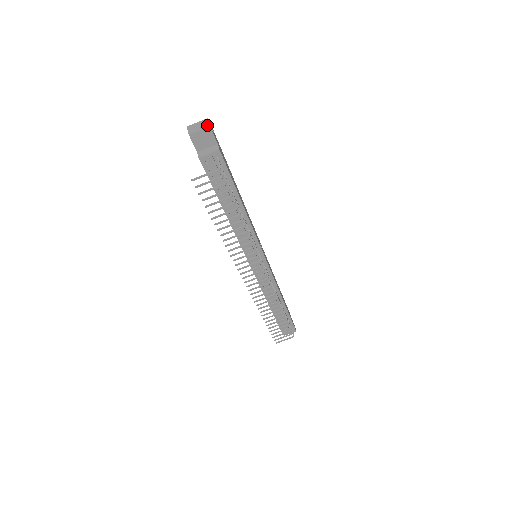
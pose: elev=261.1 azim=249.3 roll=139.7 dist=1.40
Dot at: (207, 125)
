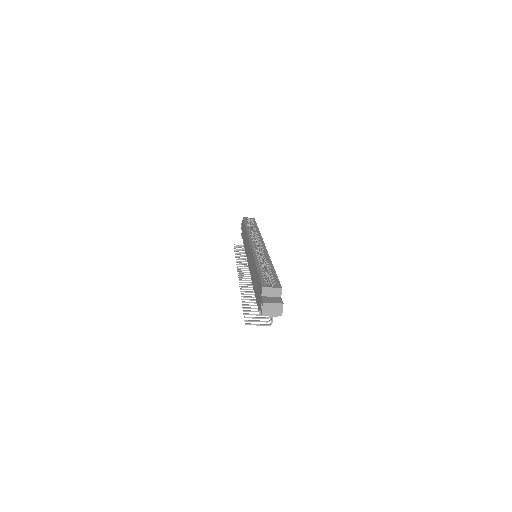
Dot at: (280, 314)
